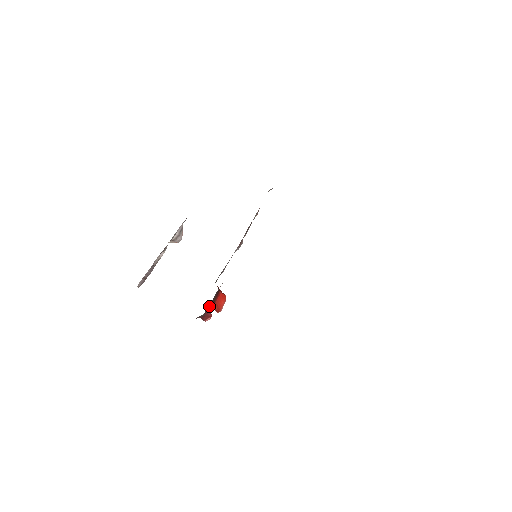
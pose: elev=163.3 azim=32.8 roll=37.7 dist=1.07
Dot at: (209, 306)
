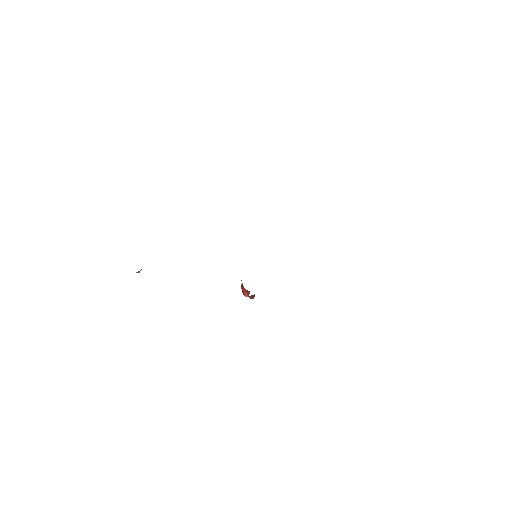
Dot at: occluded
